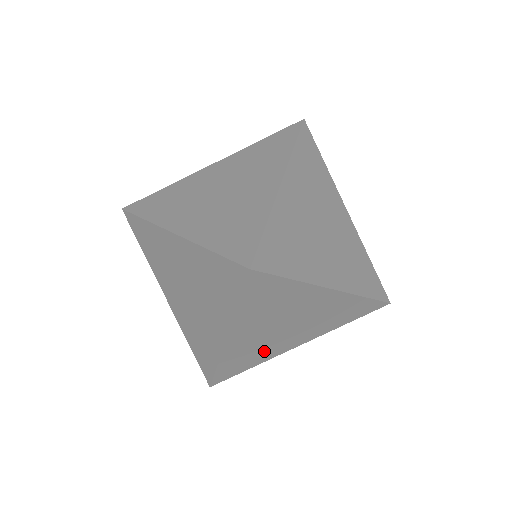
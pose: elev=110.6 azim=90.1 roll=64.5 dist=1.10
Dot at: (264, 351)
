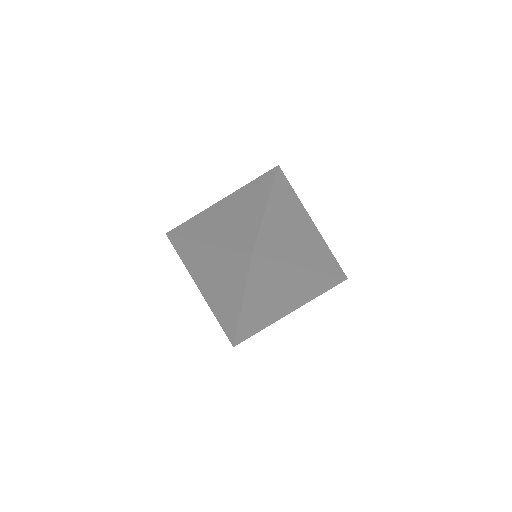
Dot at: (267, 317)
